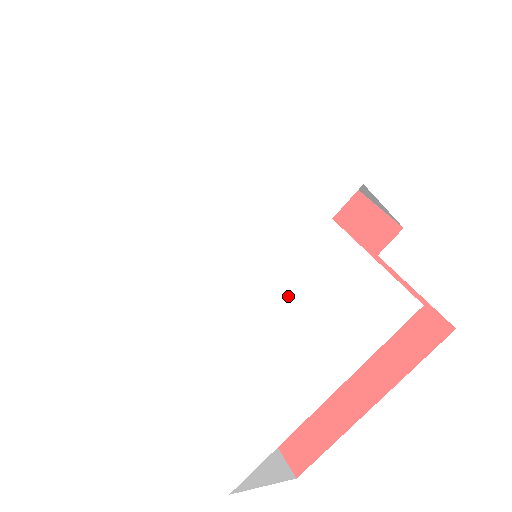
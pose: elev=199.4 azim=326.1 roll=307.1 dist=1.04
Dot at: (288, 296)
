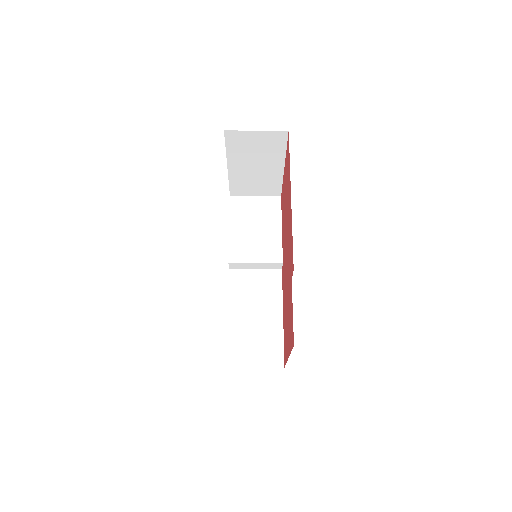
Dot at: occluded
